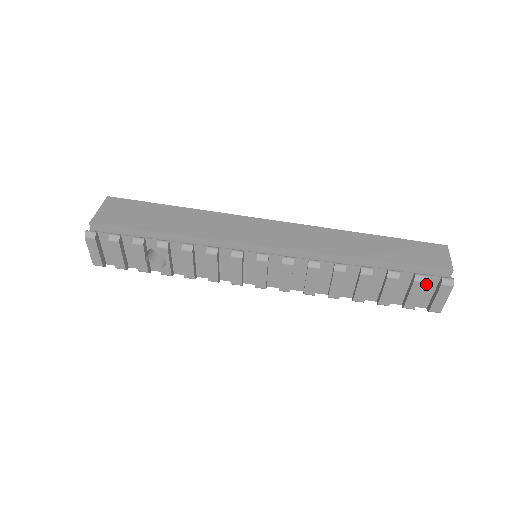
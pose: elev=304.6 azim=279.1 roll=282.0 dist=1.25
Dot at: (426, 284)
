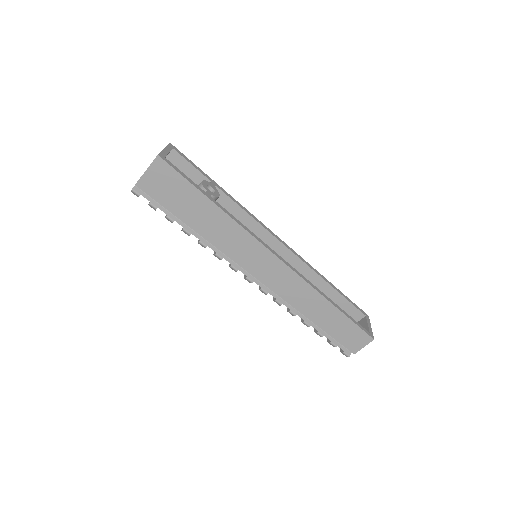
Dot at: occluded
